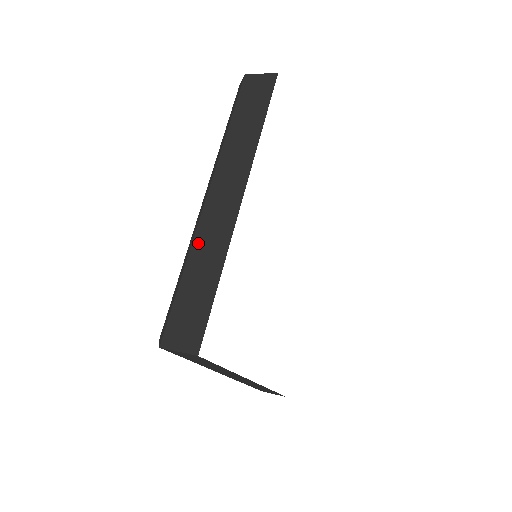
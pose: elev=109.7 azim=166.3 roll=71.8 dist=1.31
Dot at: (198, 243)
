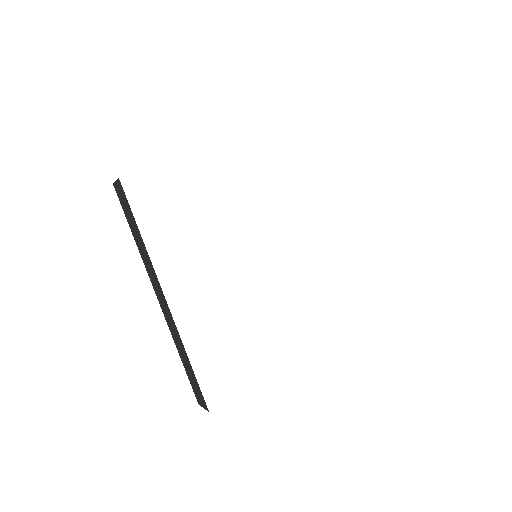
Dot at: occluded
